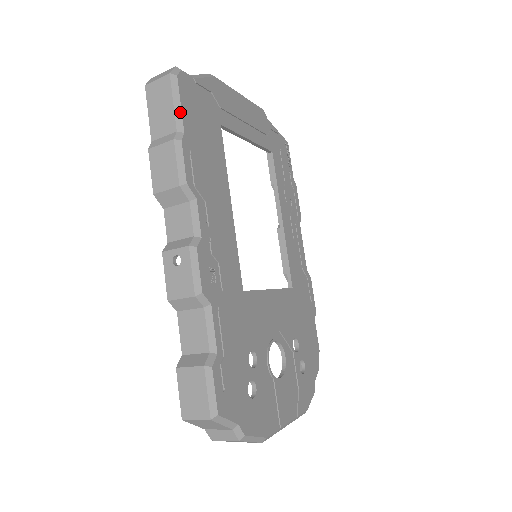
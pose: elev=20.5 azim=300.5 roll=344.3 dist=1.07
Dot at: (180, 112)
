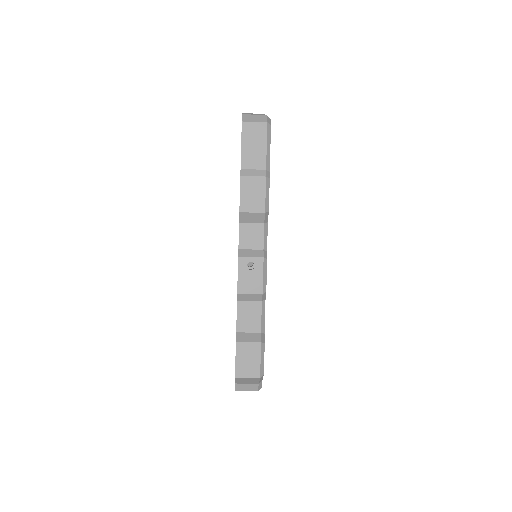
Dot at: (269, 155)
